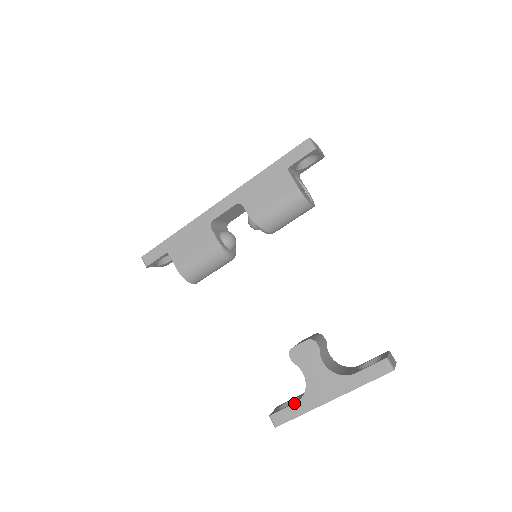
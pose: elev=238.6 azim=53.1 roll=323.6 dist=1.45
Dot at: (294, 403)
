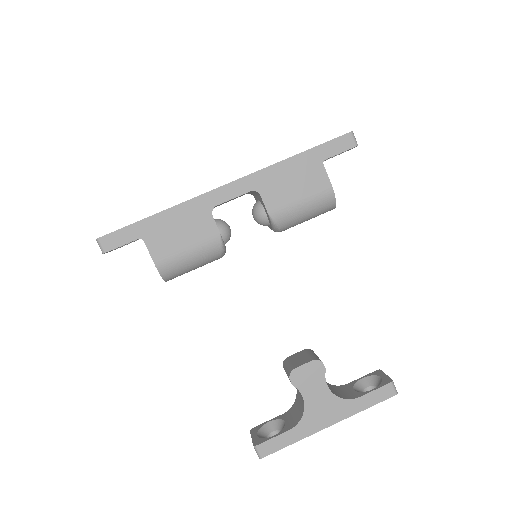
Dot at: (288, 430)
